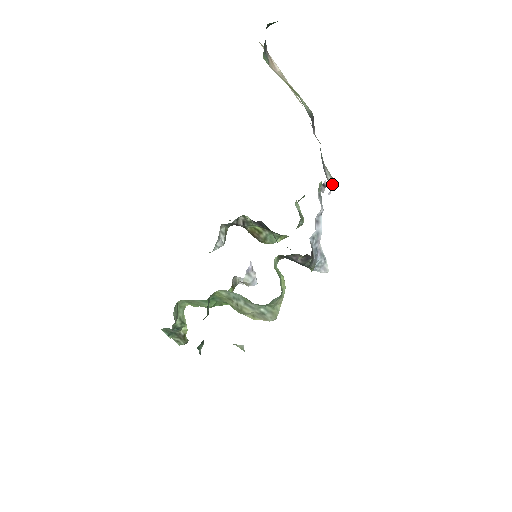
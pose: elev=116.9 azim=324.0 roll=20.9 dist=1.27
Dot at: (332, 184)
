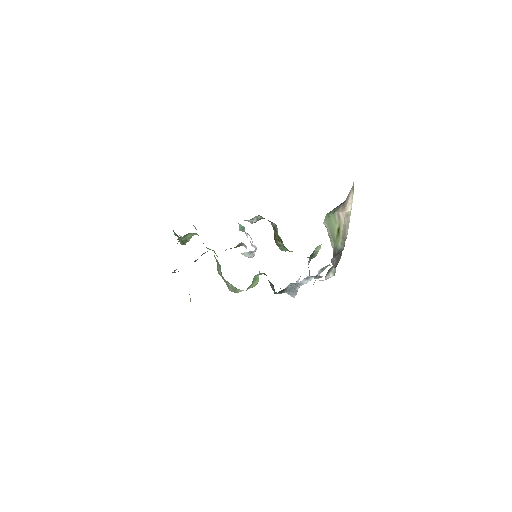
Dot at: (330, 277)
